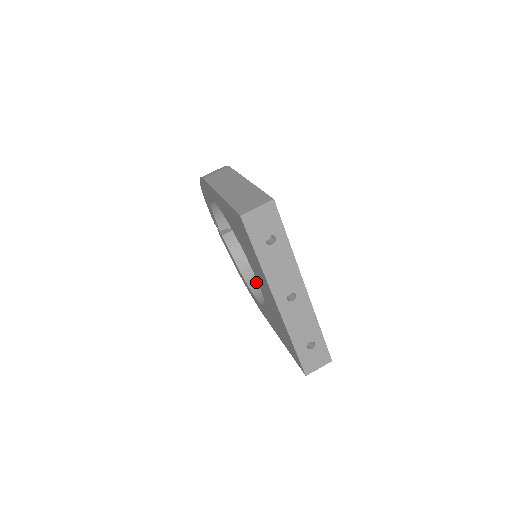
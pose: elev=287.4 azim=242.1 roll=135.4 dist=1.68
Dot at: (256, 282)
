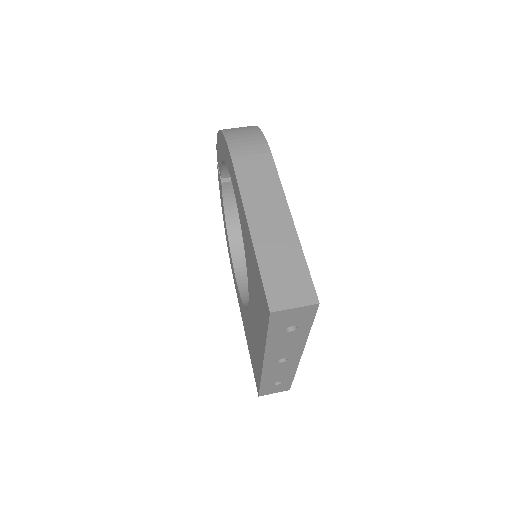
Dot at: (240, 248)
